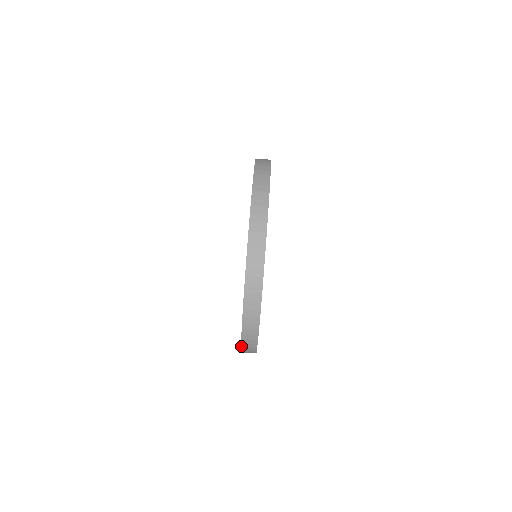
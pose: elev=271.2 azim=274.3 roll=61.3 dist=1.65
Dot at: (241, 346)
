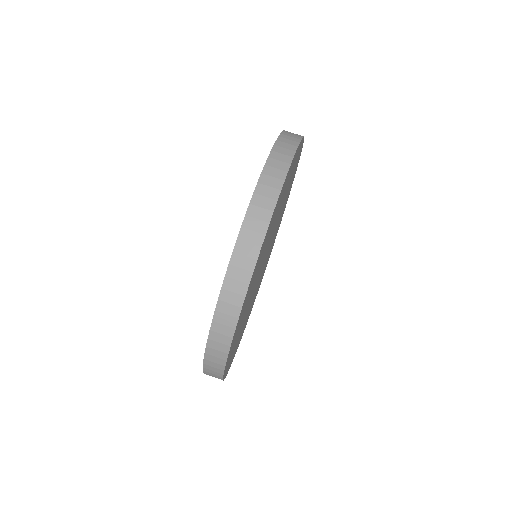
Dot at: (204, 373)
